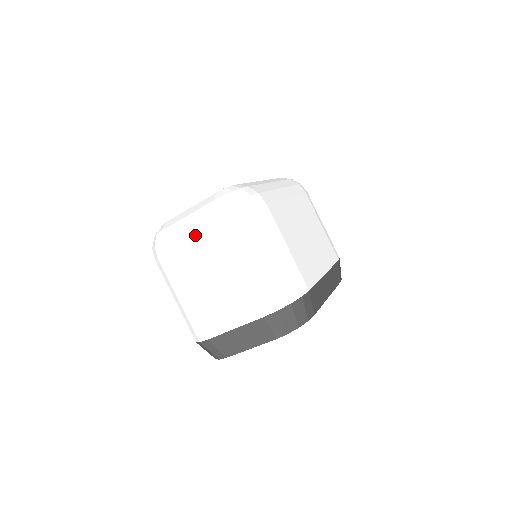
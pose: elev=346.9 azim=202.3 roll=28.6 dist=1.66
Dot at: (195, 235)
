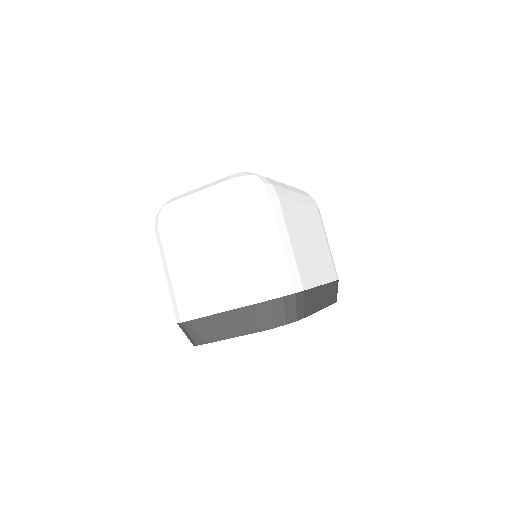
Dot at: (201, 210)
